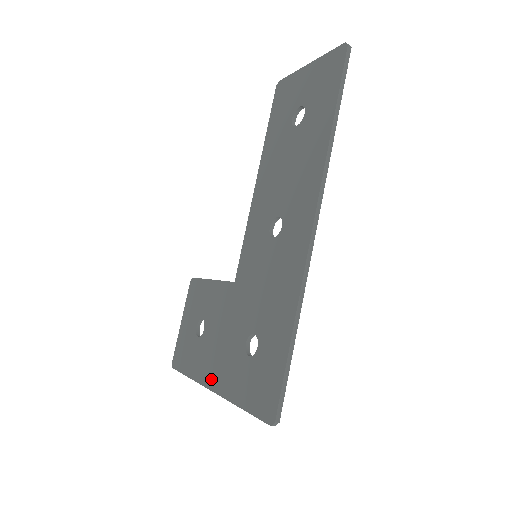
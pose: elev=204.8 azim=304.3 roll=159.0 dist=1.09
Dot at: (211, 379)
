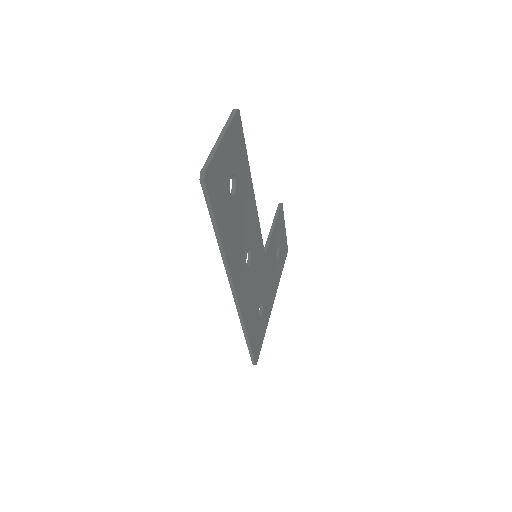
Dot at: occluded
